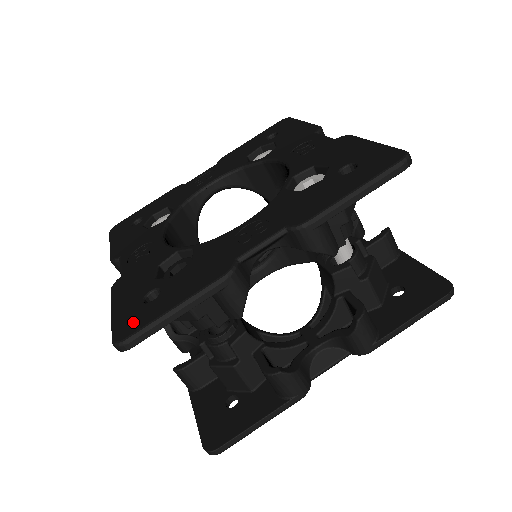
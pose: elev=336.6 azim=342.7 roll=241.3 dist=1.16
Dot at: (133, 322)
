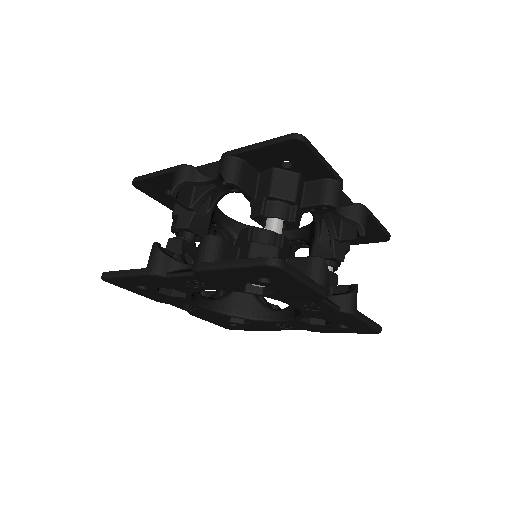
Dot at: occluded
